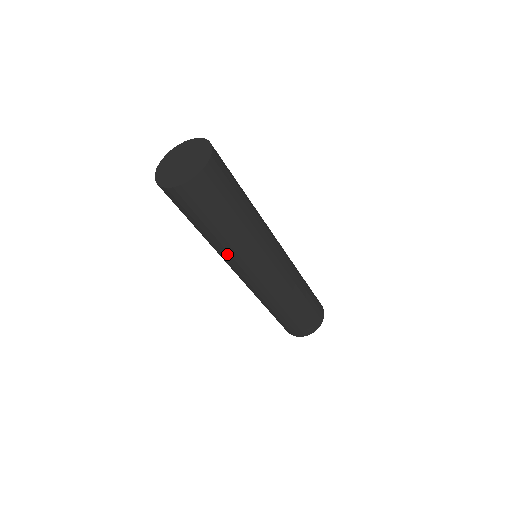
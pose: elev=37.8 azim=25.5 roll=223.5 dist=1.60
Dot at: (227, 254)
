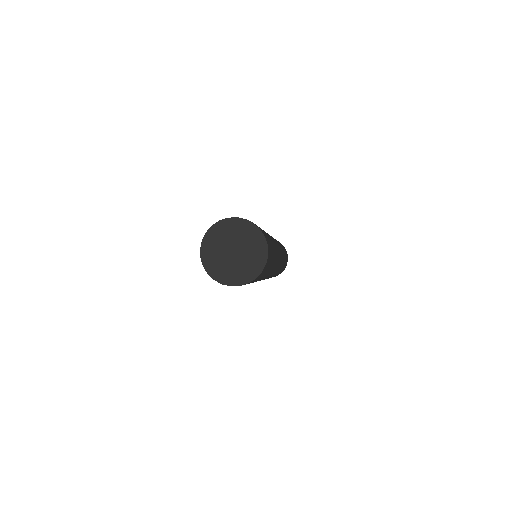
Dot at: occluded
